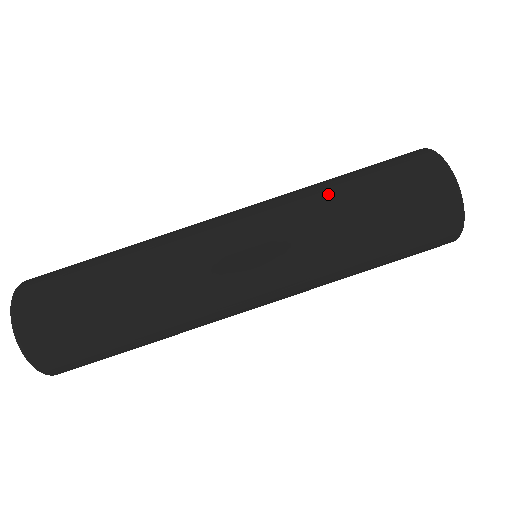
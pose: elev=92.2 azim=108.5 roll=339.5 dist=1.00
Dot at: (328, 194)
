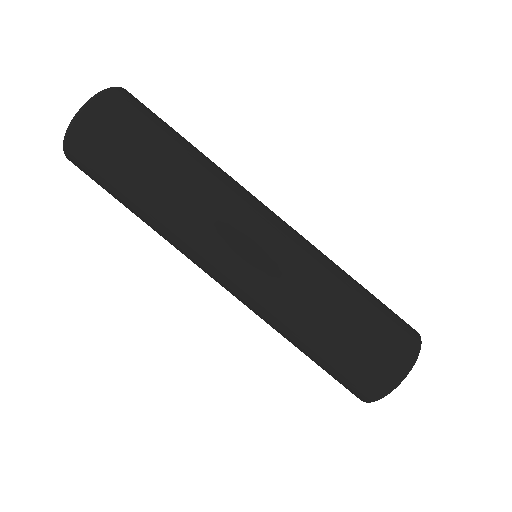
Dot at: (342, 272)
